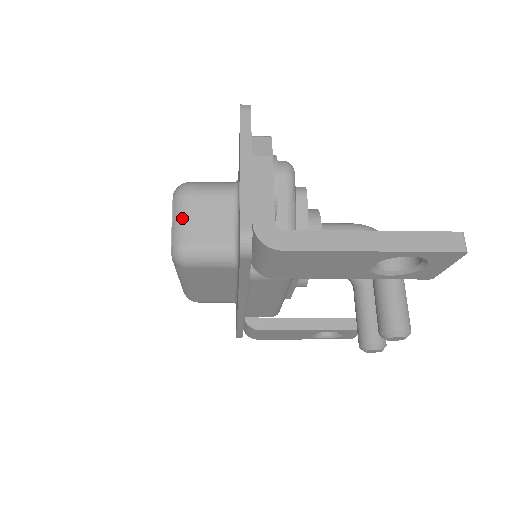
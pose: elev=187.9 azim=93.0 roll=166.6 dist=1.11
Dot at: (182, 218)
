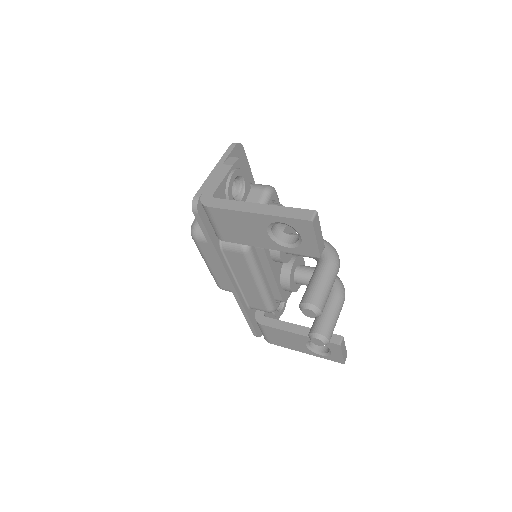
Dot at: occluded
